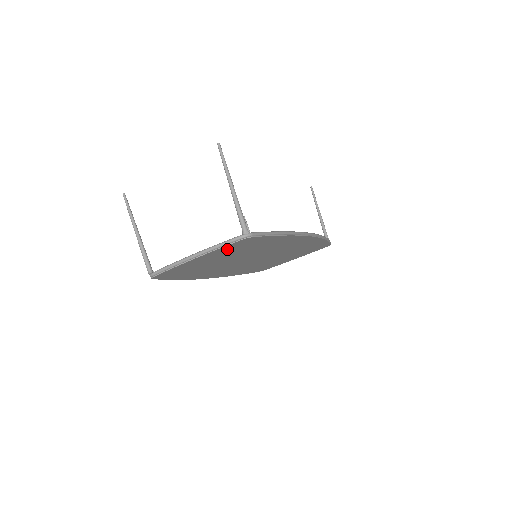
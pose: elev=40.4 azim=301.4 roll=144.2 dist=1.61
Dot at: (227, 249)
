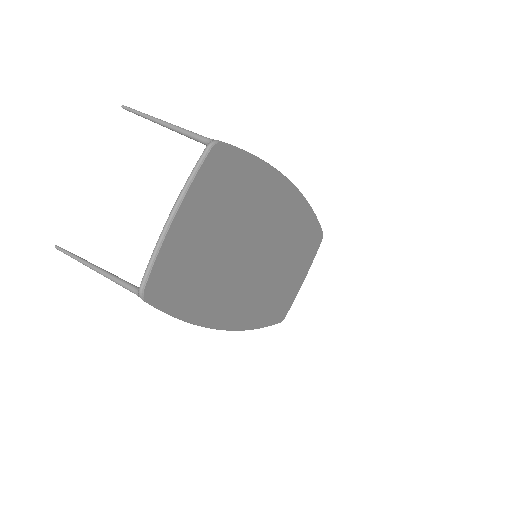
Dot at: (206, 189)
